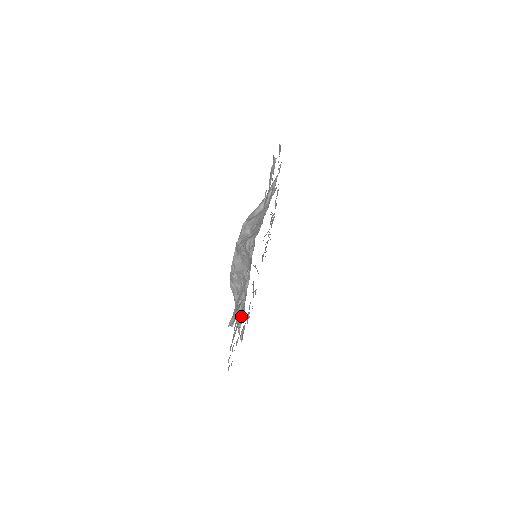
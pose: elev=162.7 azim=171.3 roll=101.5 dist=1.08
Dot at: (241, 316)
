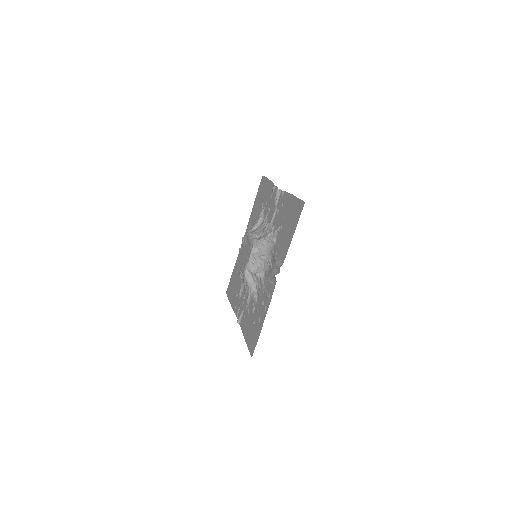
Dot at: (255, 291)
